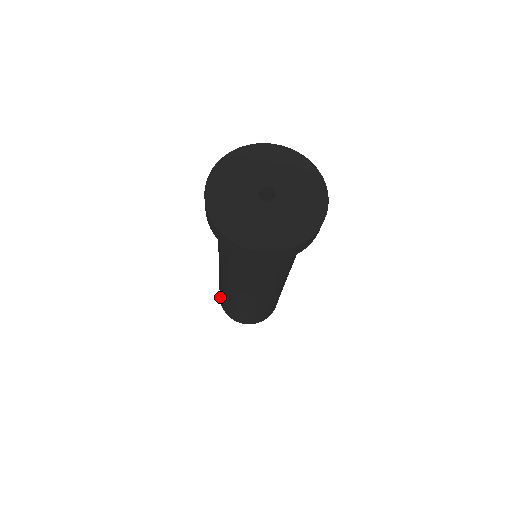
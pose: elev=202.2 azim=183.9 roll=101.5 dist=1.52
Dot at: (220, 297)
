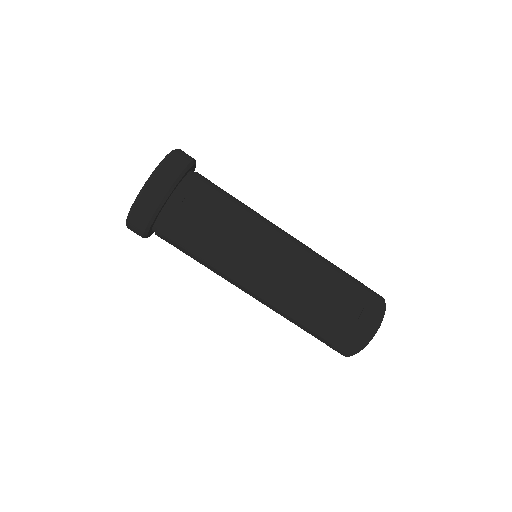
Dot at: (335, 342)
